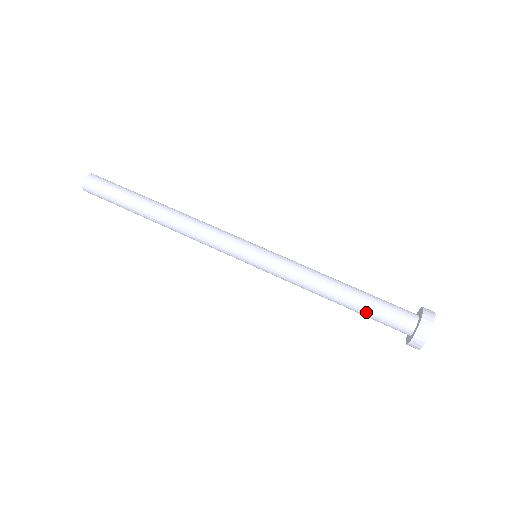
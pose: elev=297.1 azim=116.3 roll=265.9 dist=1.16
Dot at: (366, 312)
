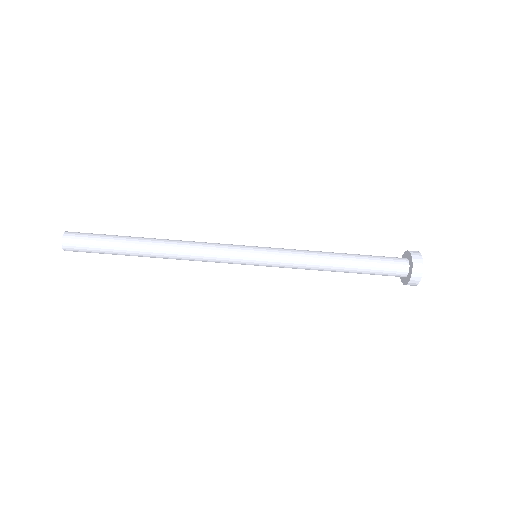
Dot at: (363, 273)
